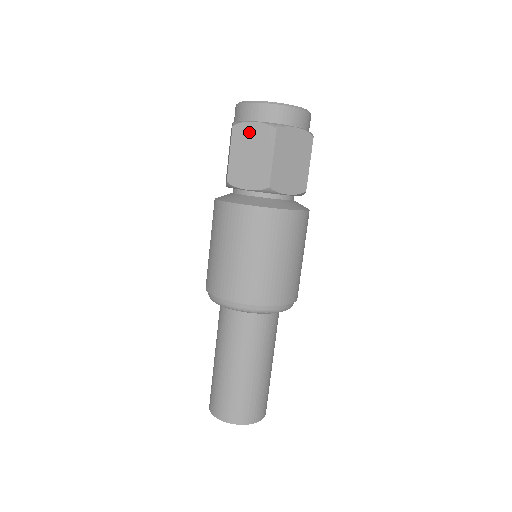
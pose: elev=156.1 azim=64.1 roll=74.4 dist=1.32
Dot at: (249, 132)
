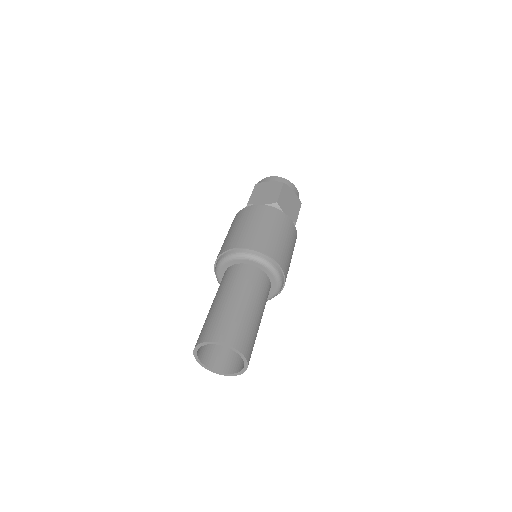
Dot at: (266, 185)
